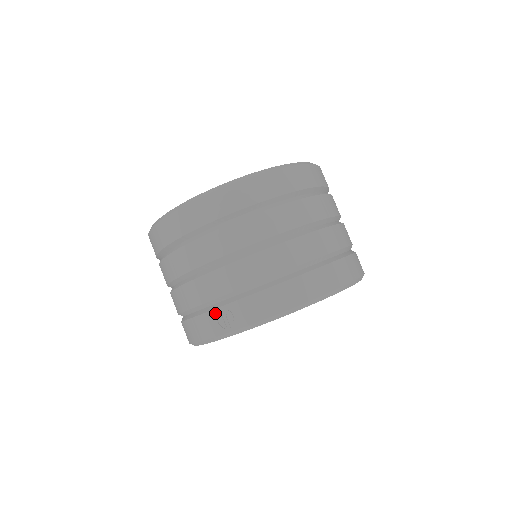
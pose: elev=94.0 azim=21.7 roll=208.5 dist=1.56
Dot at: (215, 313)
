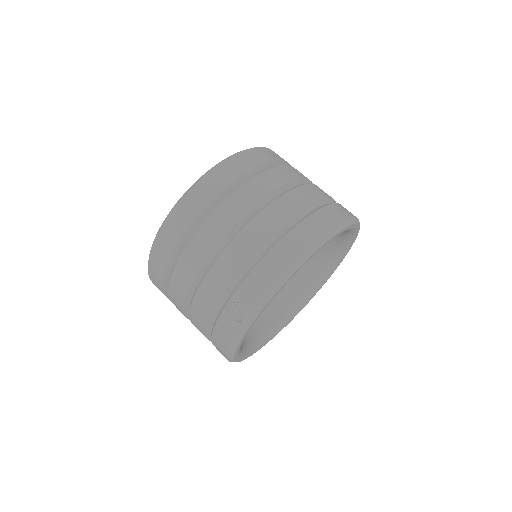
Dot at: (226, 312)
